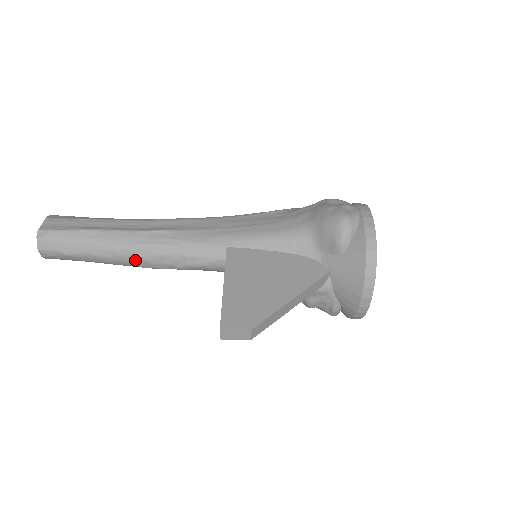
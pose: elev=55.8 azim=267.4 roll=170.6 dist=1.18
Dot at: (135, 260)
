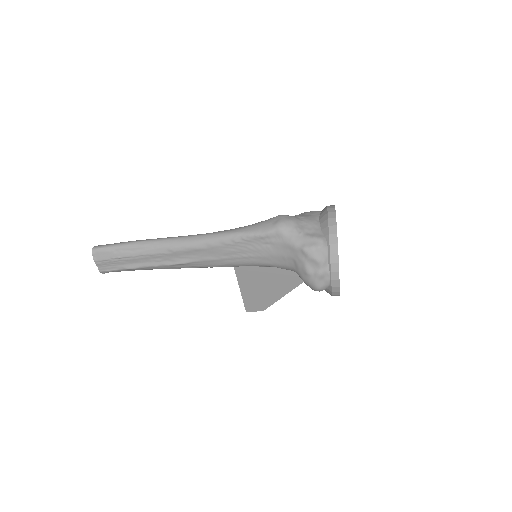
Dot at: occluded
